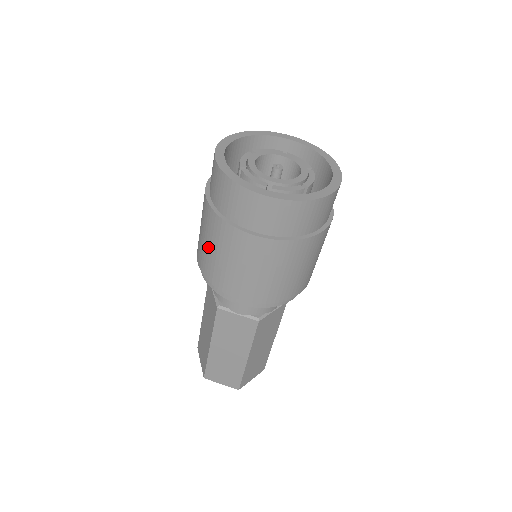
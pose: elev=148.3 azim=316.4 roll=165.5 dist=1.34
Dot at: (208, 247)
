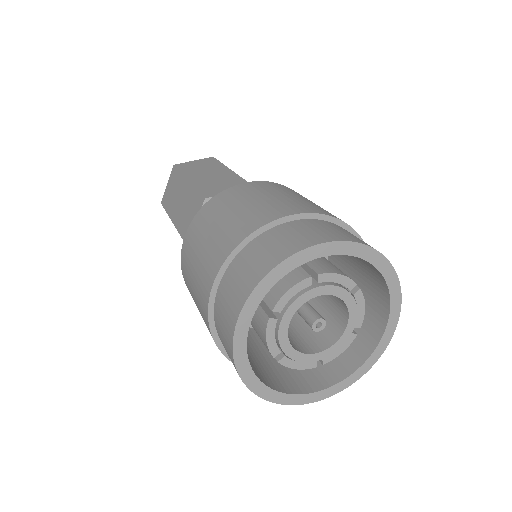
Dot at: (192, 279)
